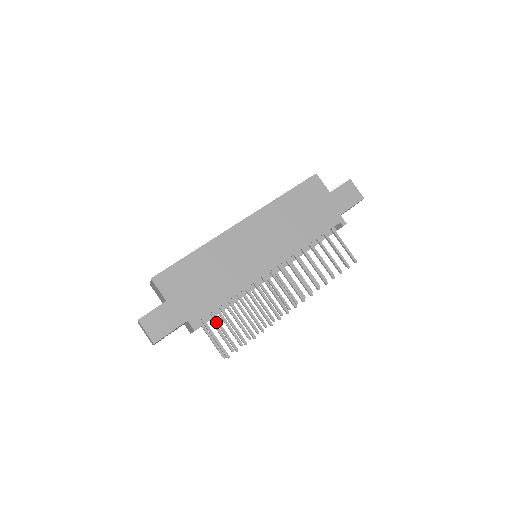
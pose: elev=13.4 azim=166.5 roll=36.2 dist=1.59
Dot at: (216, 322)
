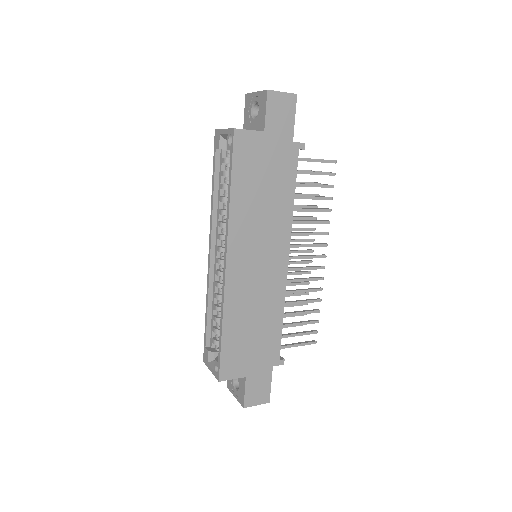
Dot at: occluded
